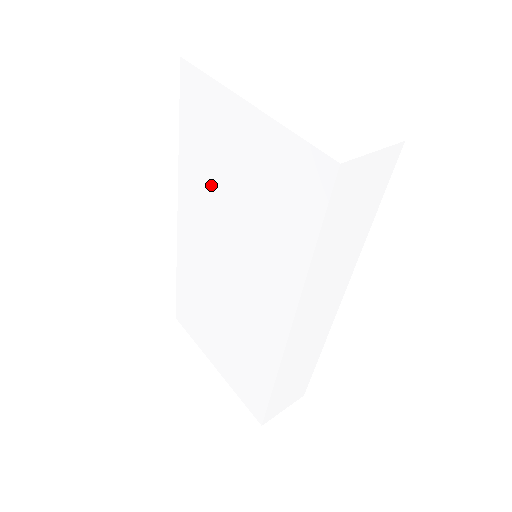
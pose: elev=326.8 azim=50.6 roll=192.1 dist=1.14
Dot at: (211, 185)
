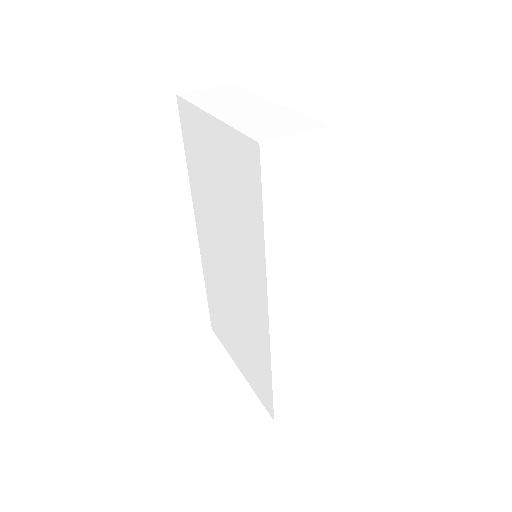
Dot at: (207, 193)
